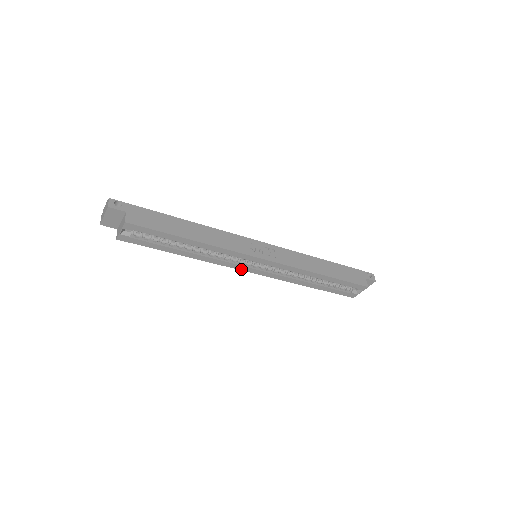
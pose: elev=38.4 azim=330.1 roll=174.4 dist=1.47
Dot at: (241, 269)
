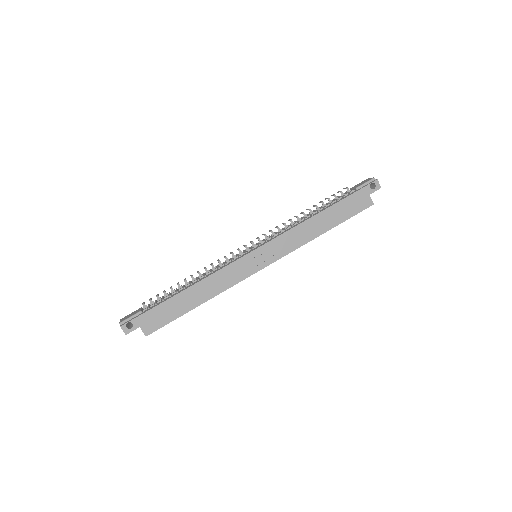
Dot at: occluded
